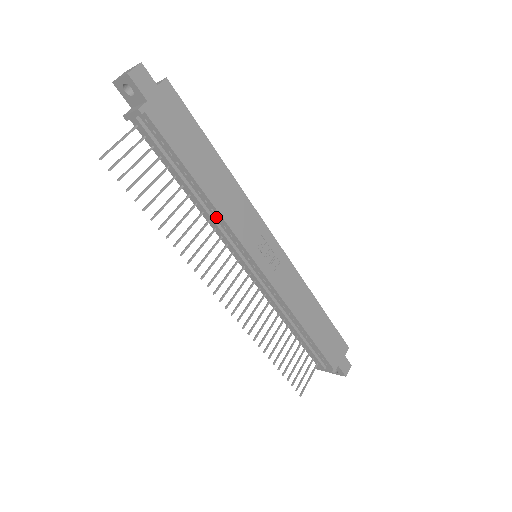
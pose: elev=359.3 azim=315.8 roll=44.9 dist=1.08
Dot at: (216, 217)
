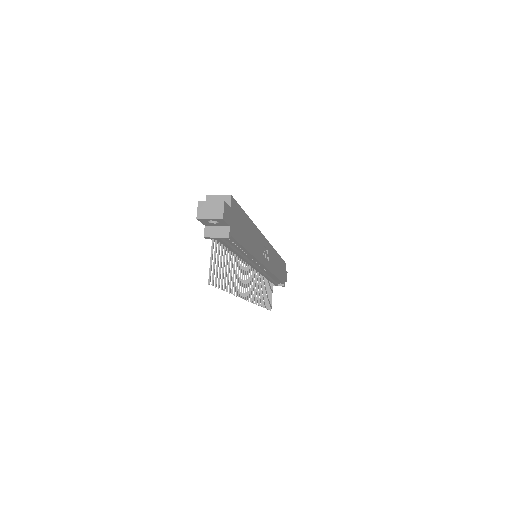
Dot at: (248, 257)
